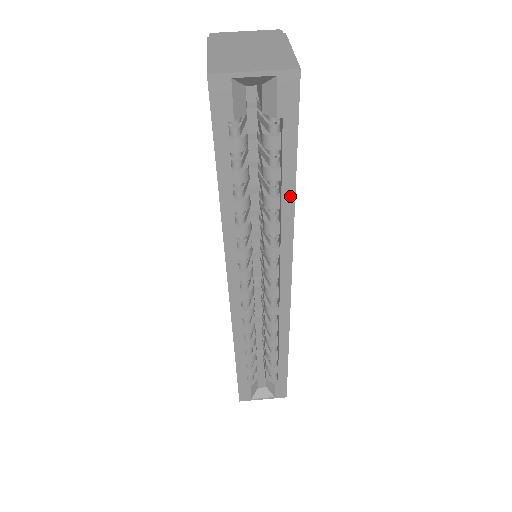
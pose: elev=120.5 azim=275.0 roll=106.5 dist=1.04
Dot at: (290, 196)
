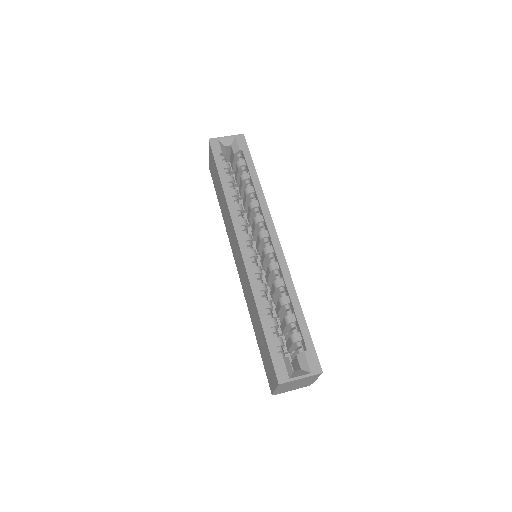
Dot at: (257, 181)
